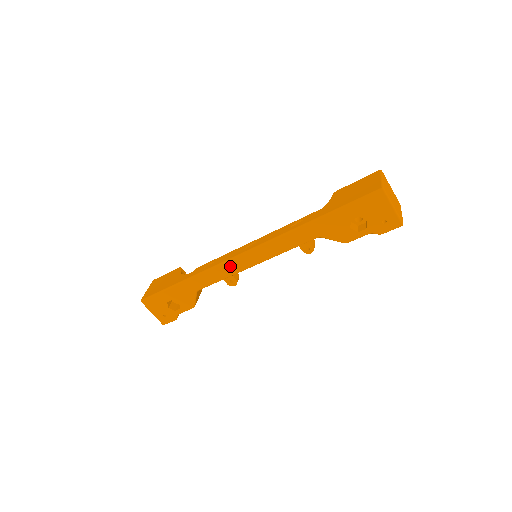
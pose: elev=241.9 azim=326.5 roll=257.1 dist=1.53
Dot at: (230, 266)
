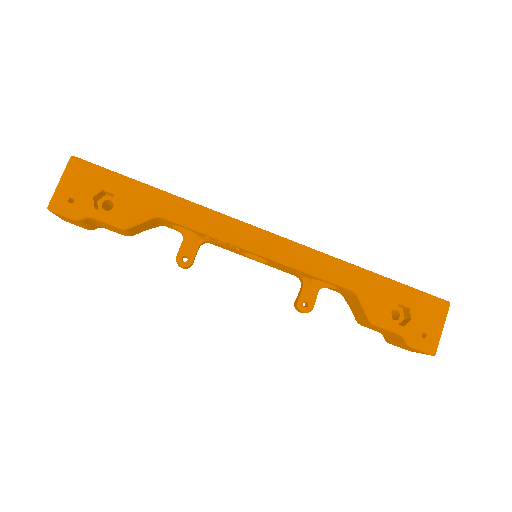
Dot at: (236, 229)
